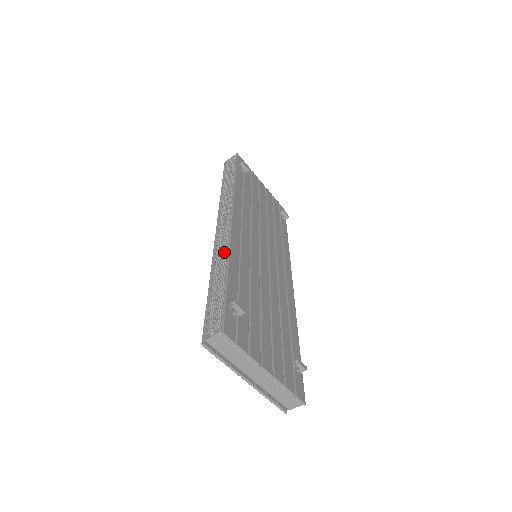
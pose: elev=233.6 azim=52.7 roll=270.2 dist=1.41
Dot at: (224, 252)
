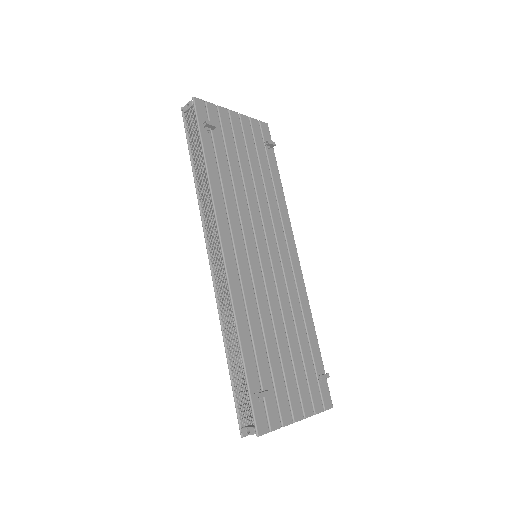
Dot at: (229, 308)
